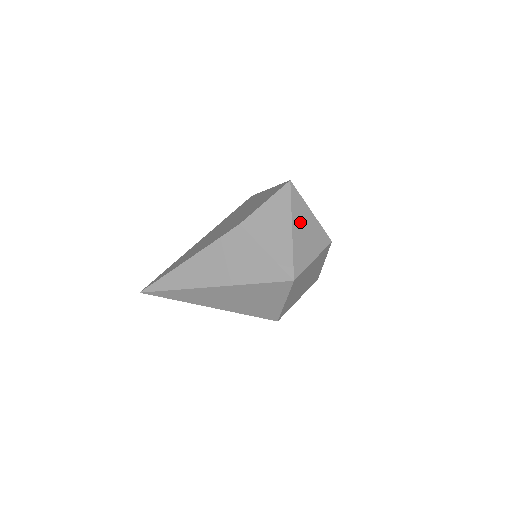
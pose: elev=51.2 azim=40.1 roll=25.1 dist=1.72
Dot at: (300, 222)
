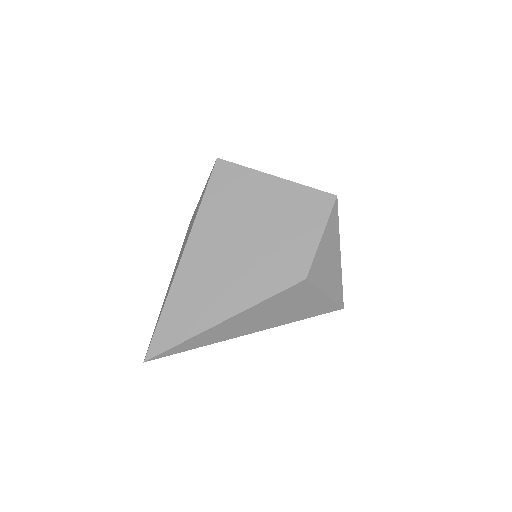
Dot at: occluded
